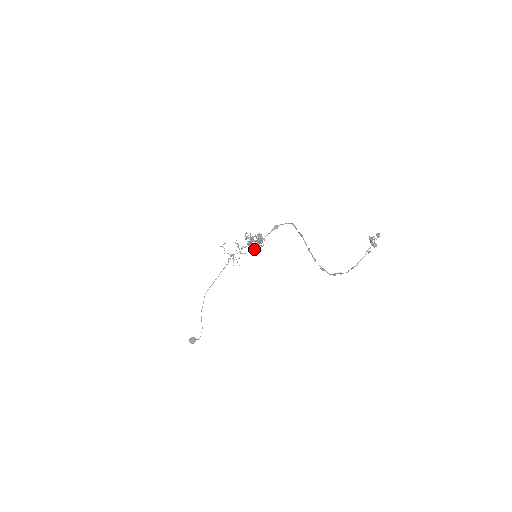
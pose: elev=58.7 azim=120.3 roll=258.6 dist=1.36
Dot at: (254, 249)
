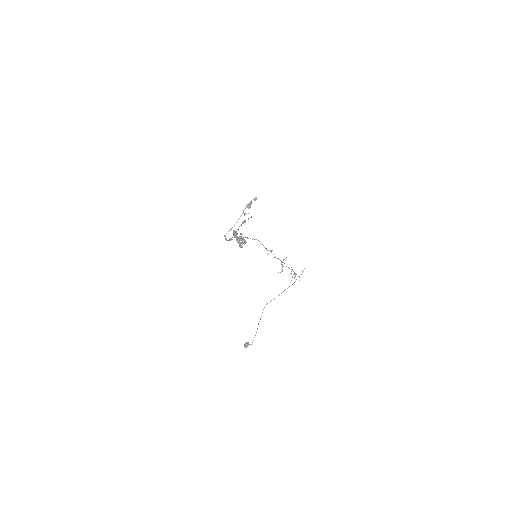
Dot at: (239, 246)
